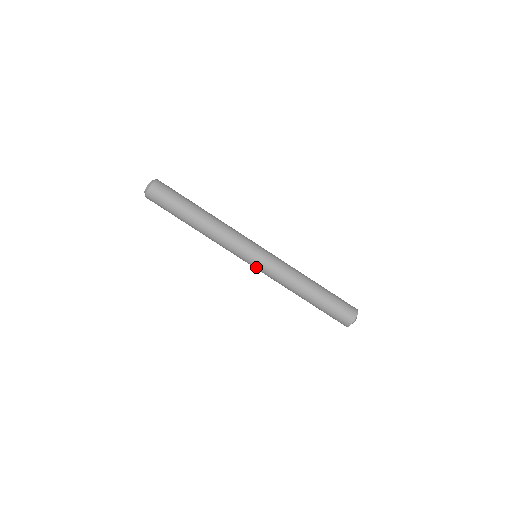
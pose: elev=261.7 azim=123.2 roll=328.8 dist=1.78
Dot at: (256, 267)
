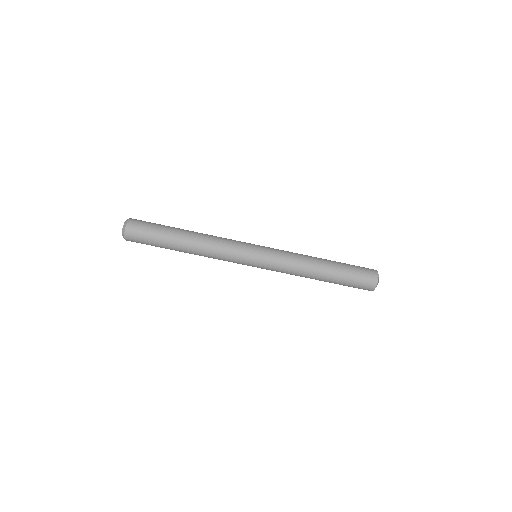
Dot at: (261, 264)
